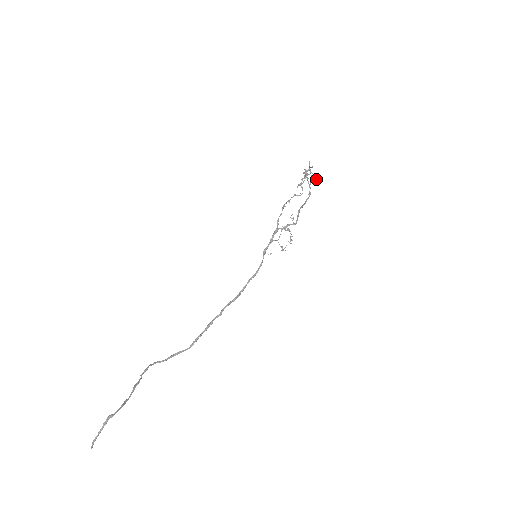
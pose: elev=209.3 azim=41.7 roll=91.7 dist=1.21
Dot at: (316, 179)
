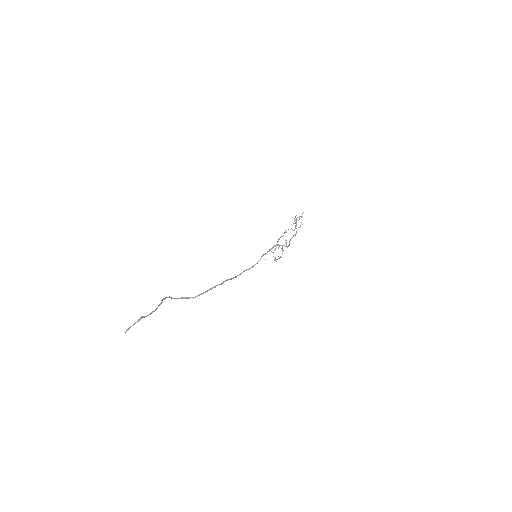
Dot at: occluded
